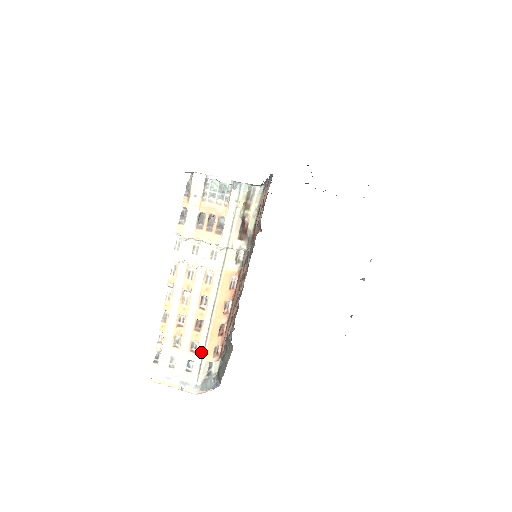
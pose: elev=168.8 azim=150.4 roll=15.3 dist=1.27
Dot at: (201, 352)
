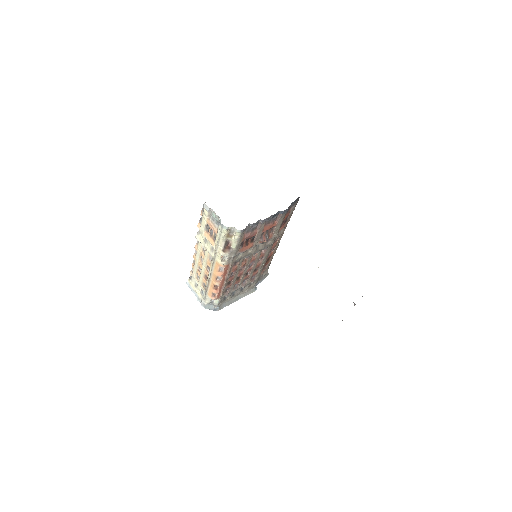
Dot at: (206, 290)
